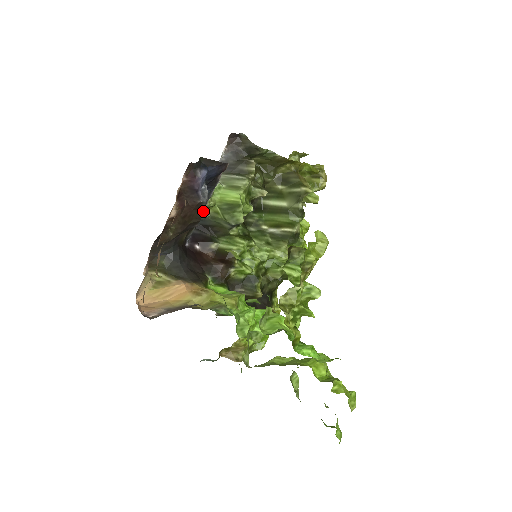
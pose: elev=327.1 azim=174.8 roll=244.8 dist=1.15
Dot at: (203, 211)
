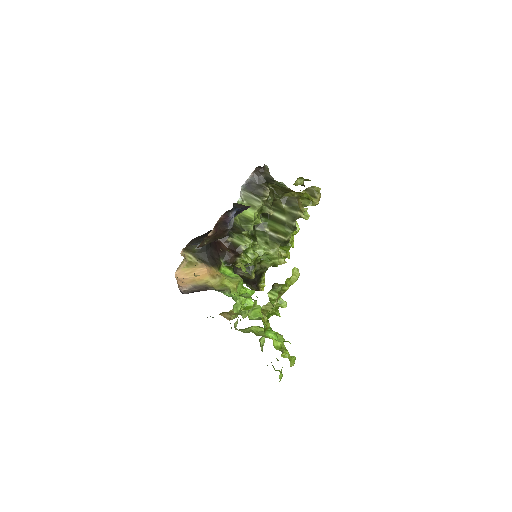
Dot at: occluded
